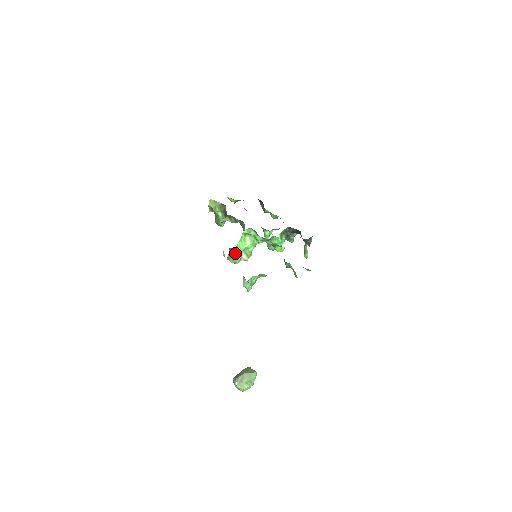
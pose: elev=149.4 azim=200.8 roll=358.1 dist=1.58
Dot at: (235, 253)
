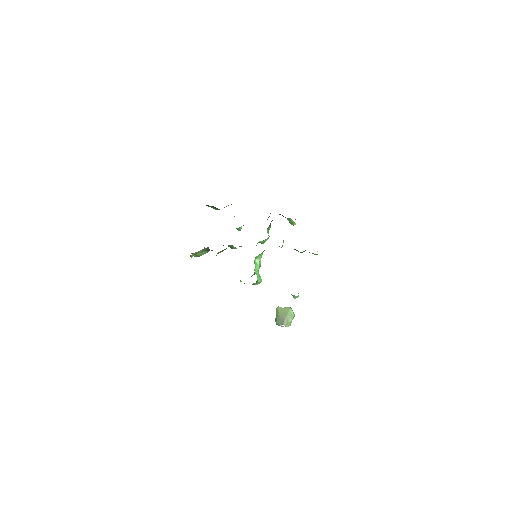
Dot at: (258, 279)
